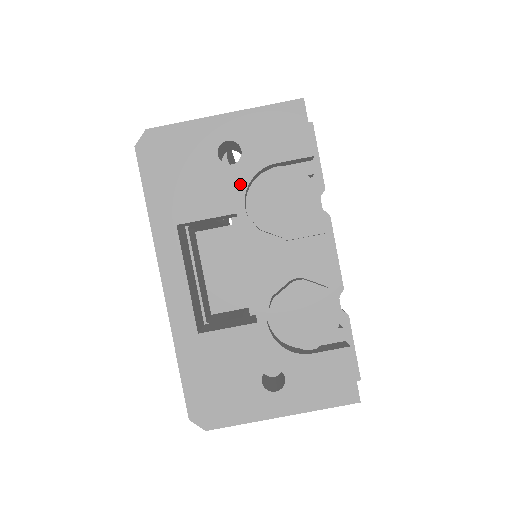
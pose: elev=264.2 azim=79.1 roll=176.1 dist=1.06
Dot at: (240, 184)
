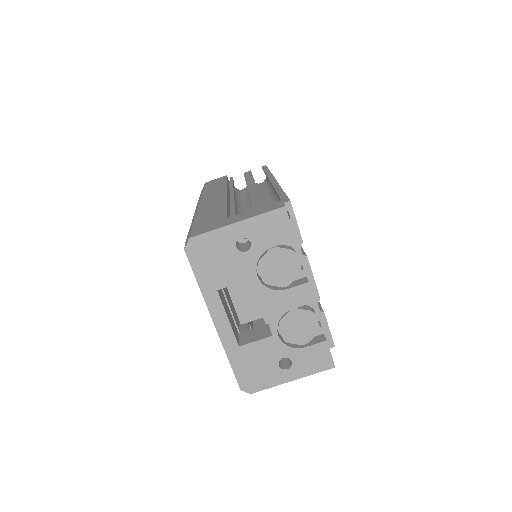
Dot at: (252, 262)
